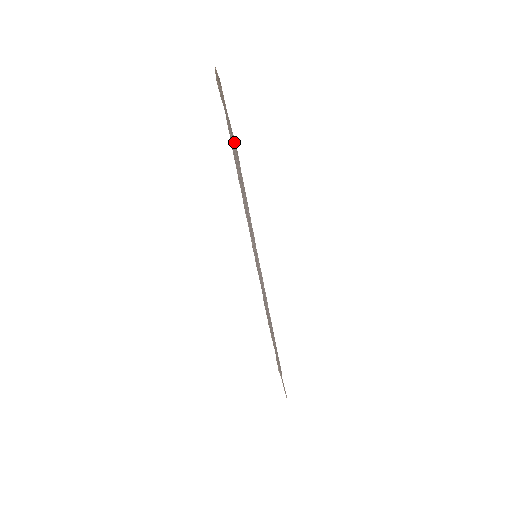
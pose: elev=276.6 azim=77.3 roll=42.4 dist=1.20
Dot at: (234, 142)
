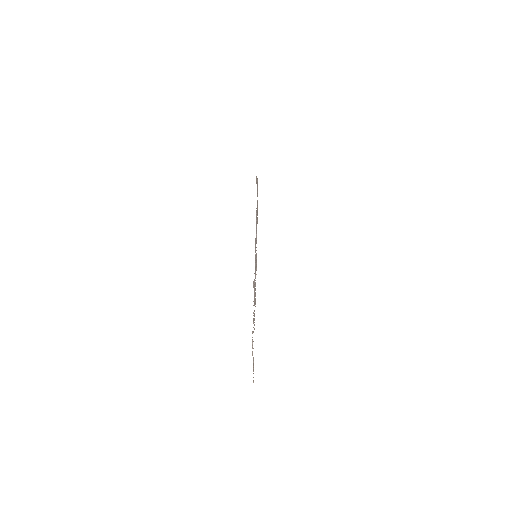
Dot at: (257, 194)
